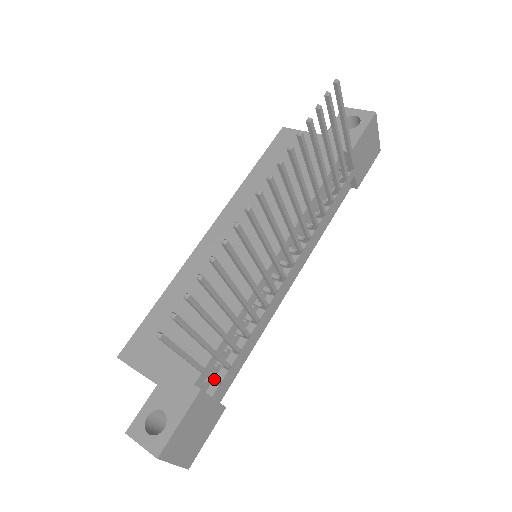
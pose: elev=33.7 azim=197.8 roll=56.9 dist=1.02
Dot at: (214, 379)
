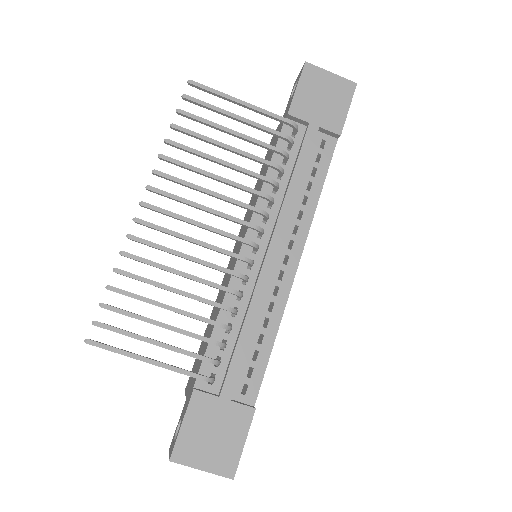
Dot at: (191, 374)
